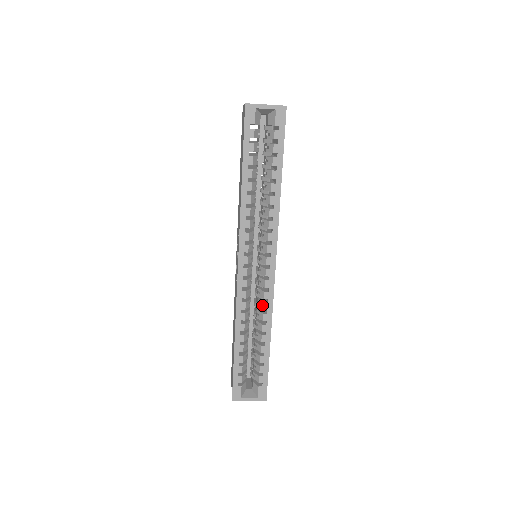
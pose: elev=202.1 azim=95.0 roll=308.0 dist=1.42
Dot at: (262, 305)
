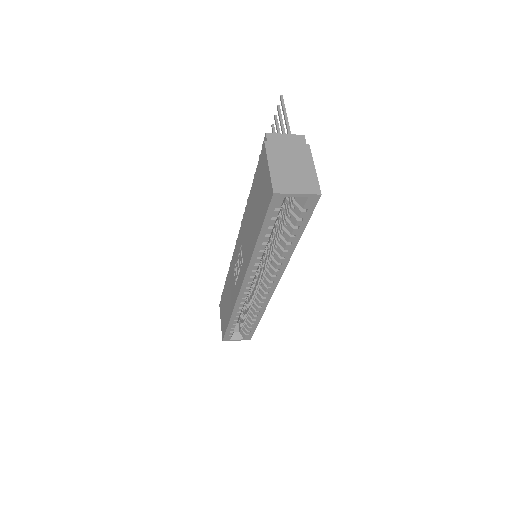
Dot at: (258, 303)
